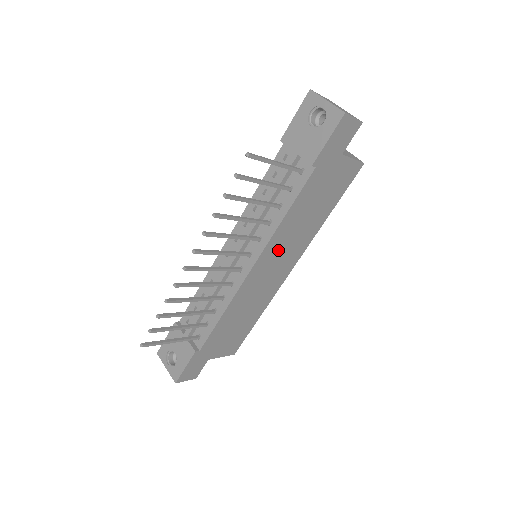
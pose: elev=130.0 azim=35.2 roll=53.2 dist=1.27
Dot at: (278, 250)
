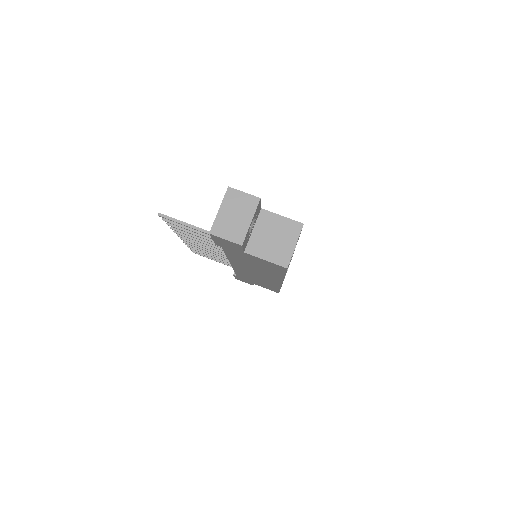
Dot at: (247, 268)
